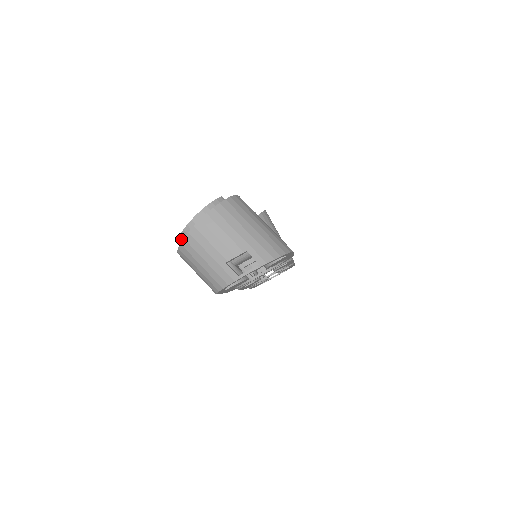
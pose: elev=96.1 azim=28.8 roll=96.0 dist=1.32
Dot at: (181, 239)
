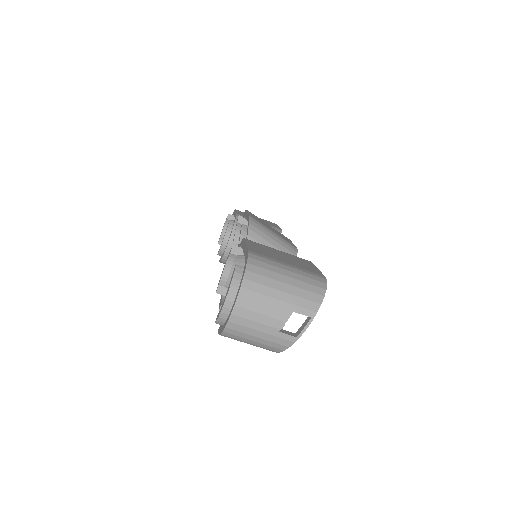
Dot at: (218, 323)
